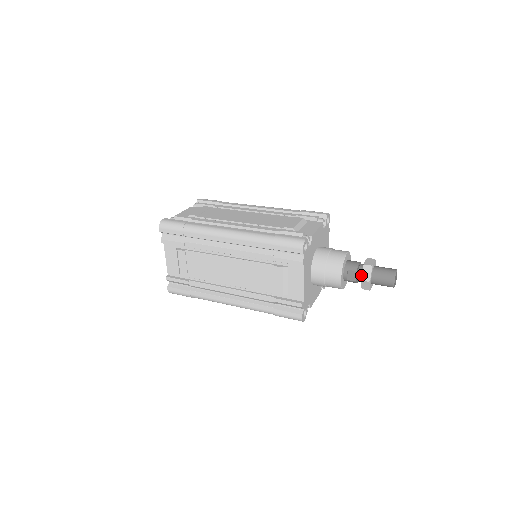
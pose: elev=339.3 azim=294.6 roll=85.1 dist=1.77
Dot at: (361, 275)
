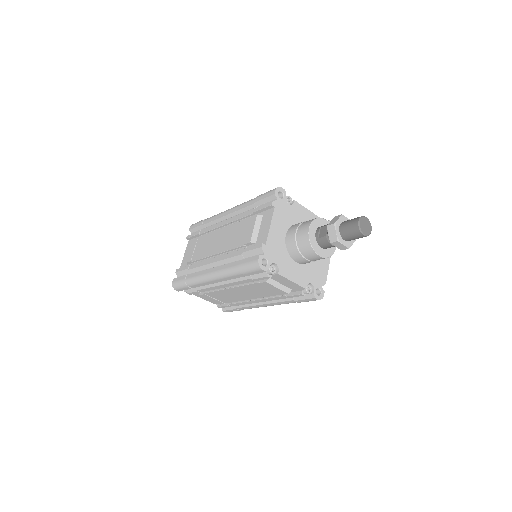
Dot at: (329, 223)
